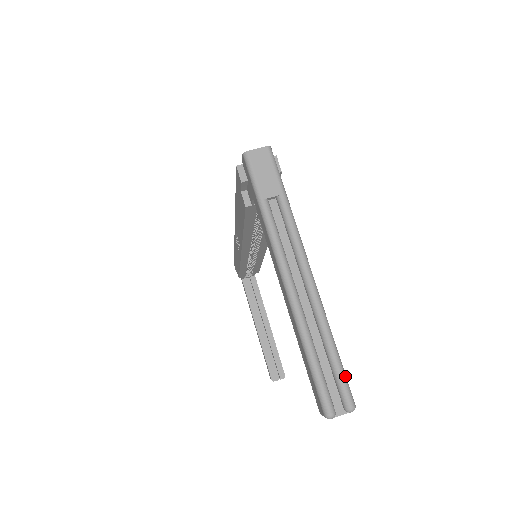
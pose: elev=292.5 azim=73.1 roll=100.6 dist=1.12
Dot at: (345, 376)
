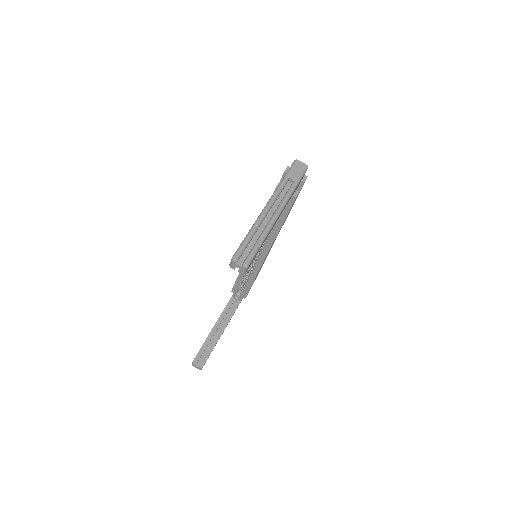
Dot at: (255, 253)
